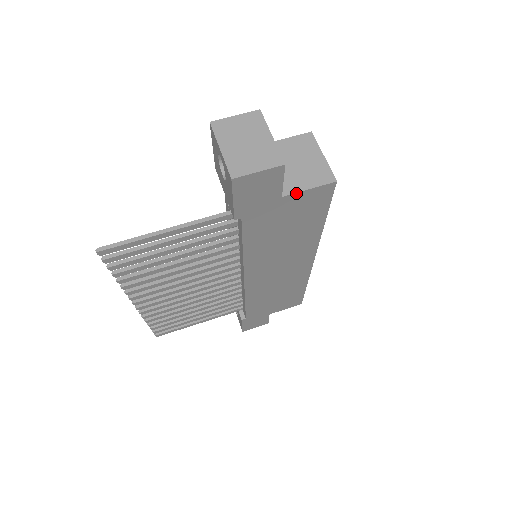
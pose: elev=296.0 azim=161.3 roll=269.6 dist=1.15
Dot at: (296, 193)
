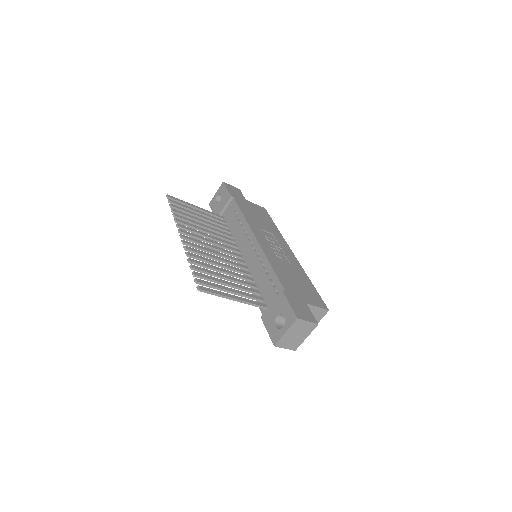
Dot at: occluded
